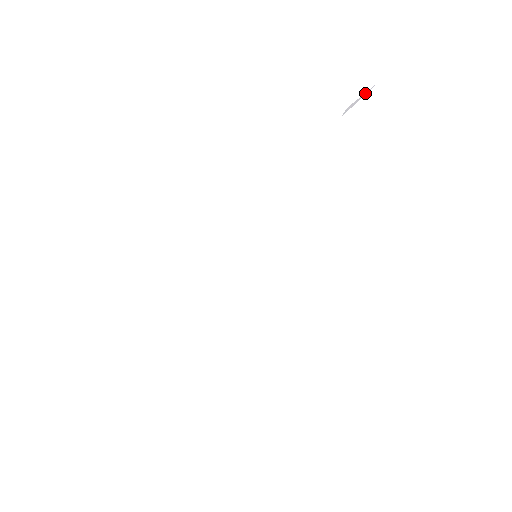
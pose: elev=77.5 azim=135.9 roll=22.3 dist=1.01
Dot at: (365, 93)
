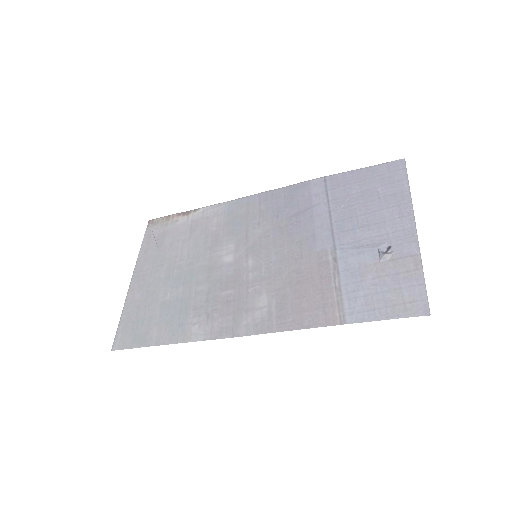
Dot at: (408, 258)
